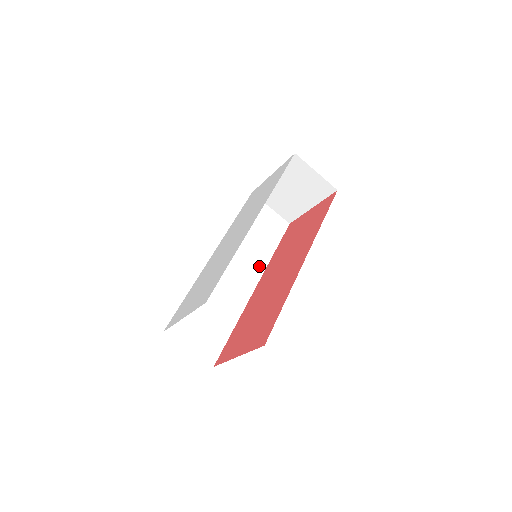
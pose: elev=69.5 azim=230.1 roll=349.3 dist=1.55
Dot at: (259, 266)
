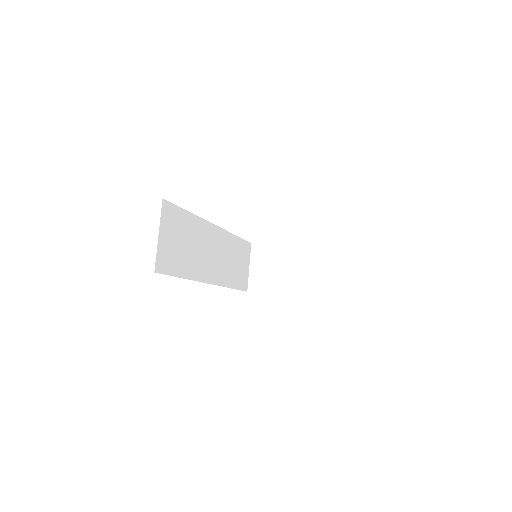
Dot at: (221, 278)
